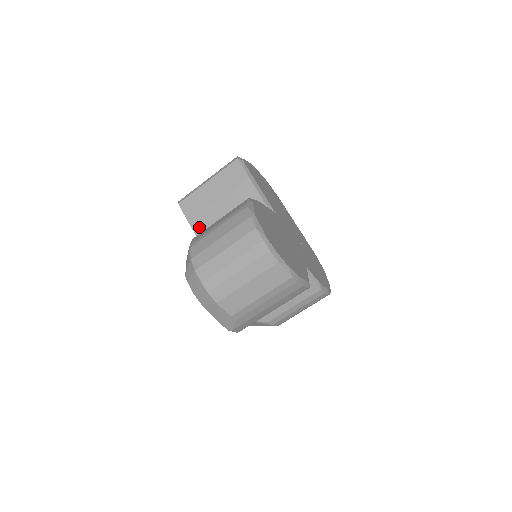
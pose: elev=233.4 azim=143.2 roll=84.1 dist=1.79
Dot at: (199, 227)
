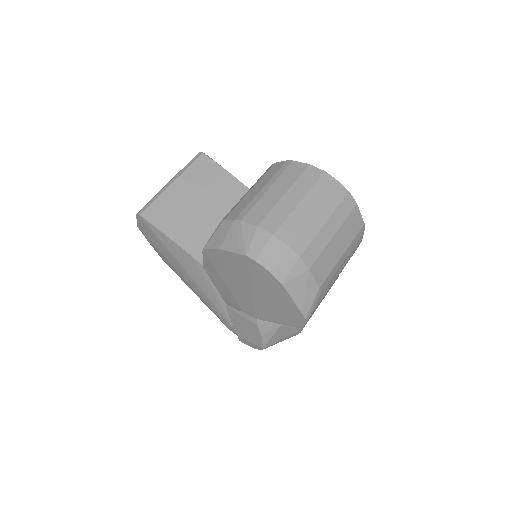
Dot at: (181, 235)
